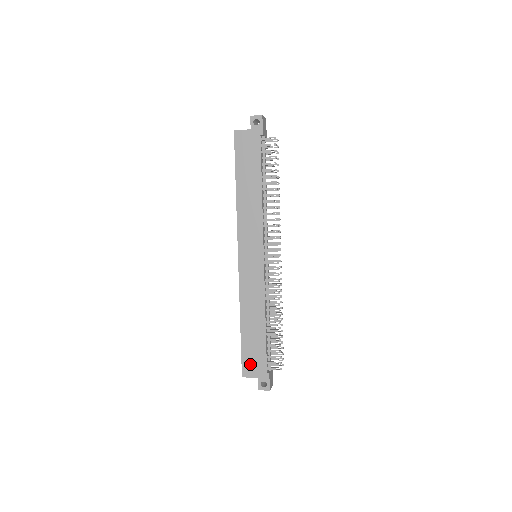
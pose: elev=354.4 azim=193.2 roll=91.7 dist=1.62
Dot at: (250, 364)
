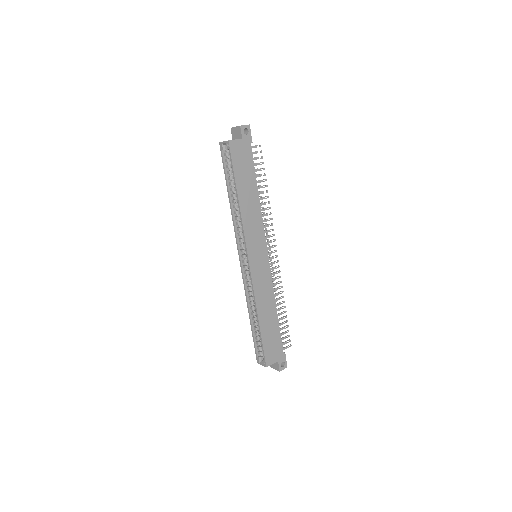
Dot at: (271, 353)
